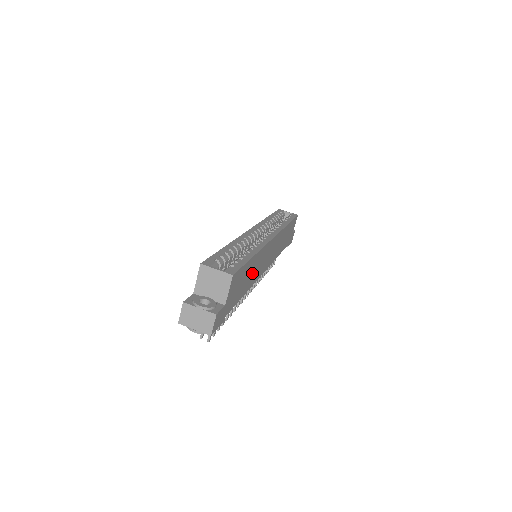
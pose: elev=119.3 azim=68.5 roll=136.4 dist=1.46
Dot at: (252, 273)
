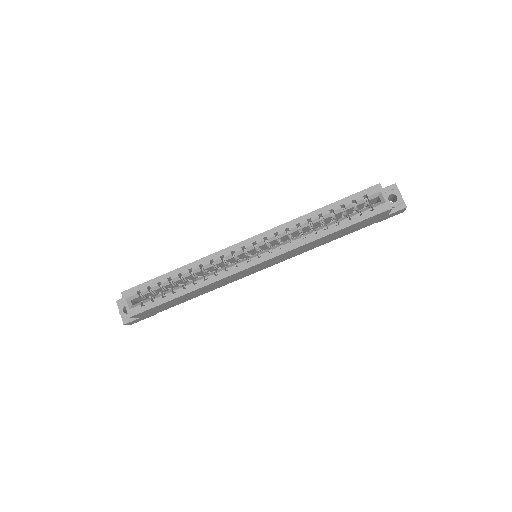
Dot at: (202, 291)
